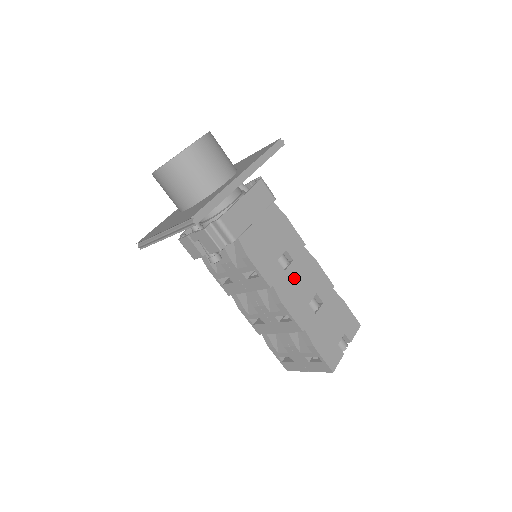
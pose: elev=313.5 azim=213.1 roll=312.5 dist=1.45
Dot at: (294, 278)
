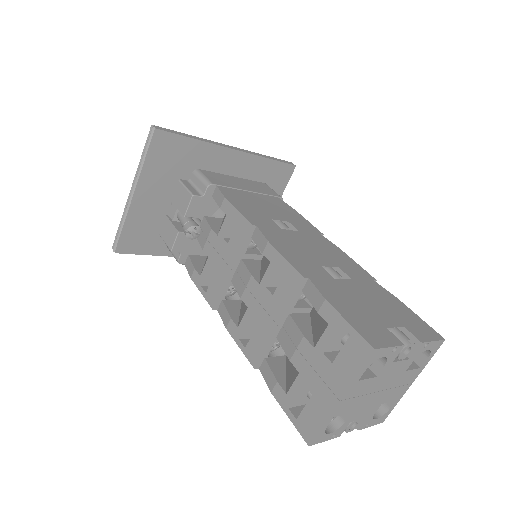
Dot at: (297, 240)
